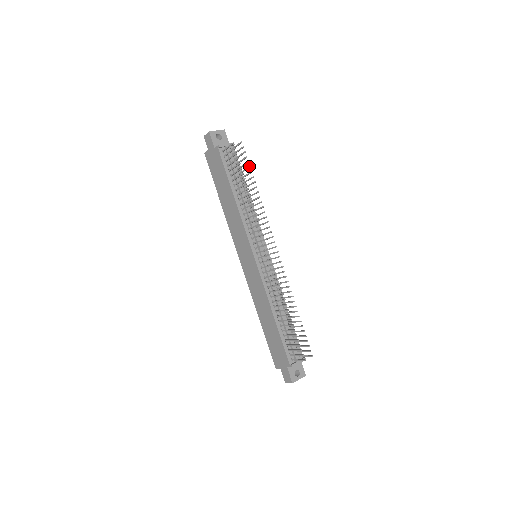
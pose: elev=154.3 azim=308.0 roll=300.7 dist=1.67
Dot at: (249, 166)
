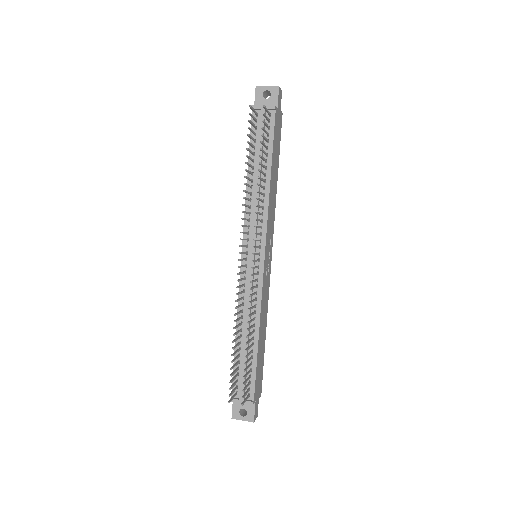
Dot at: occluded
